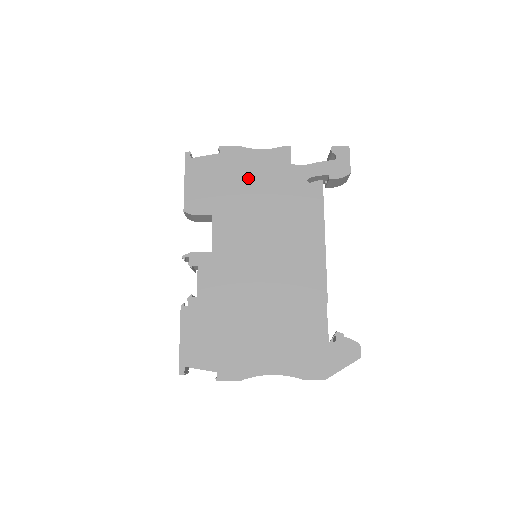
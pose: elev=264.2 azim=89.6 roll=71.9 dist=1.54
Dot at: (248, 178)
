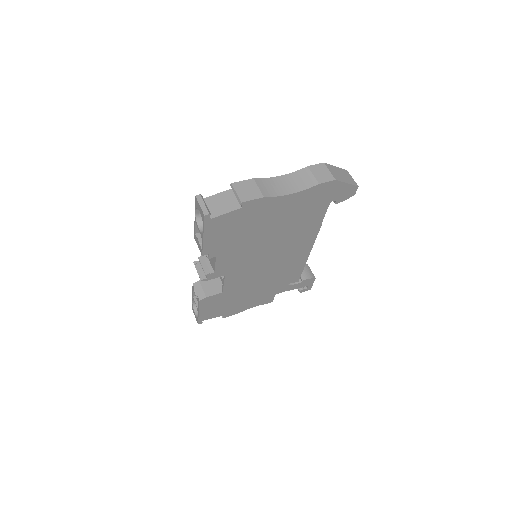
Dot at: occluded
